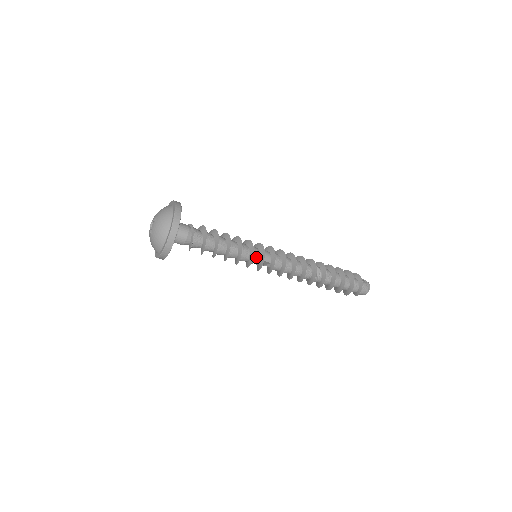
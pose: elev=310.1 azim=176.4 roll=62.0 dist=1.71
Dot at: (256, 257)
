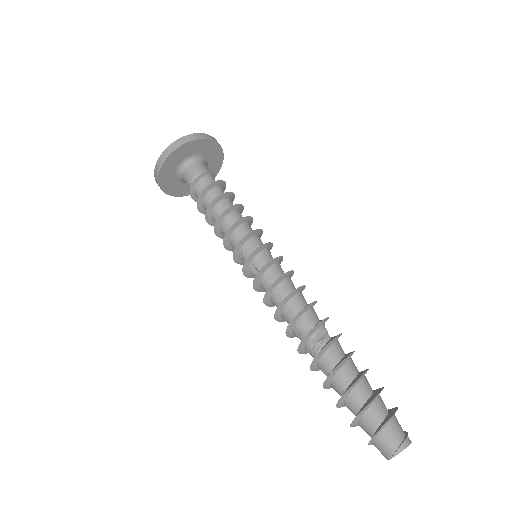
Dot at: (247, 251)
